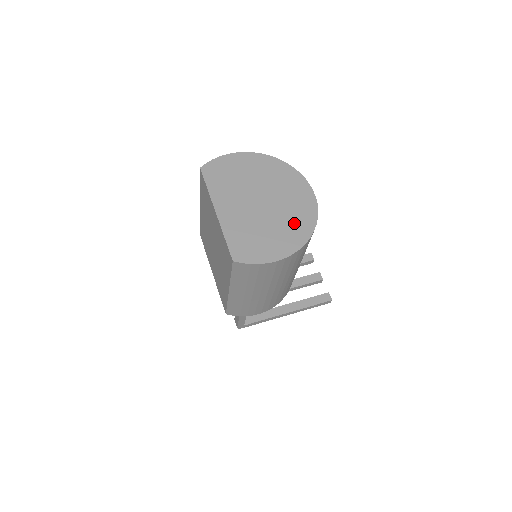
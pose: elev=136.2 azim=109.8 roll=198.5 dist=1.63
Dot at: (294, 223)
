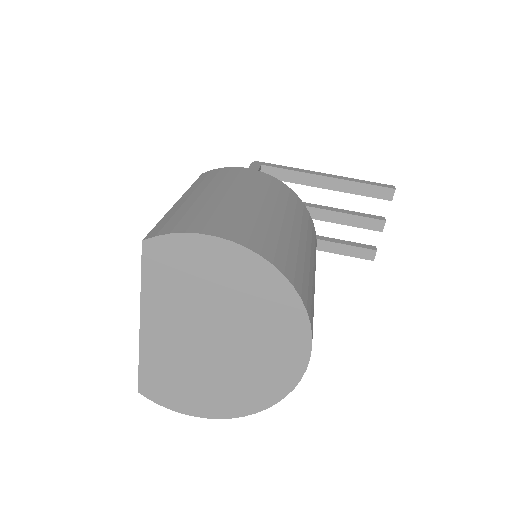
Dot at: (246, 387)
